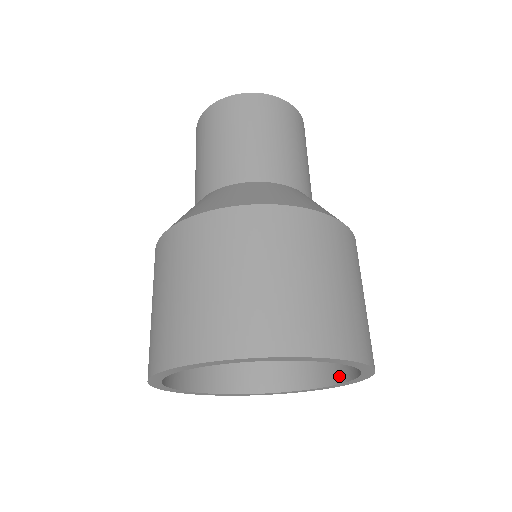
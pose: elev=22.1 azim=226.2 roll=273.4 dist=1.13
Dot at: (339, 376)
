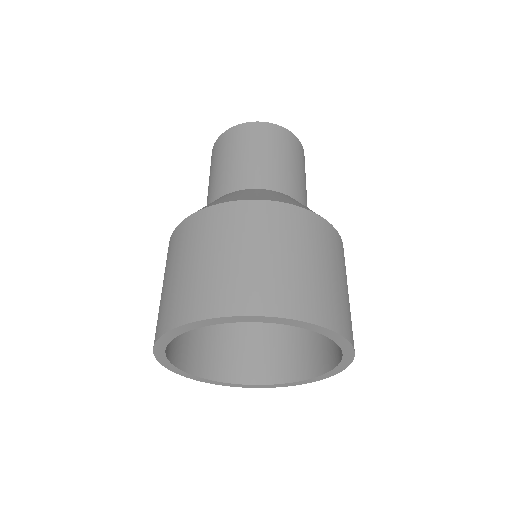
Dot at: occluded
